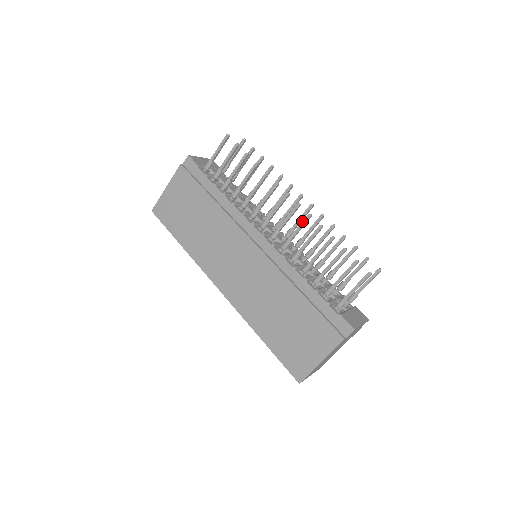
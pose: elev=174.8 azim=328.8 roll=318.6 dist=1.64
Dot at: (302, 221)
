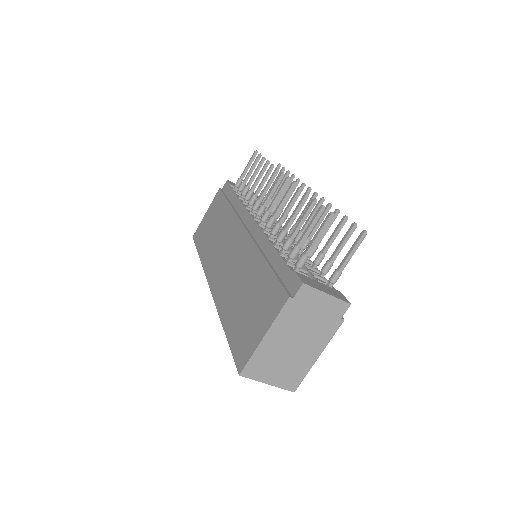
Dot at: (286, 191)
